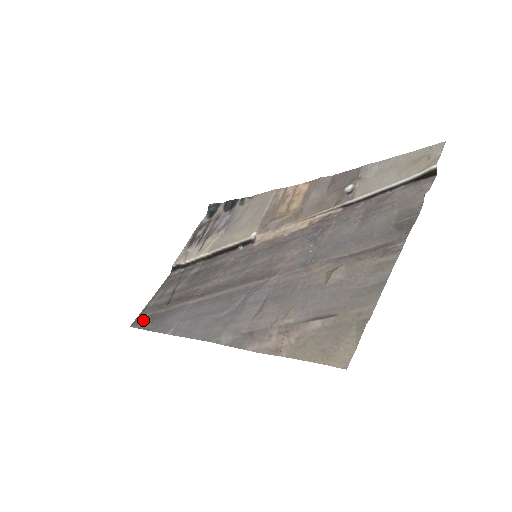
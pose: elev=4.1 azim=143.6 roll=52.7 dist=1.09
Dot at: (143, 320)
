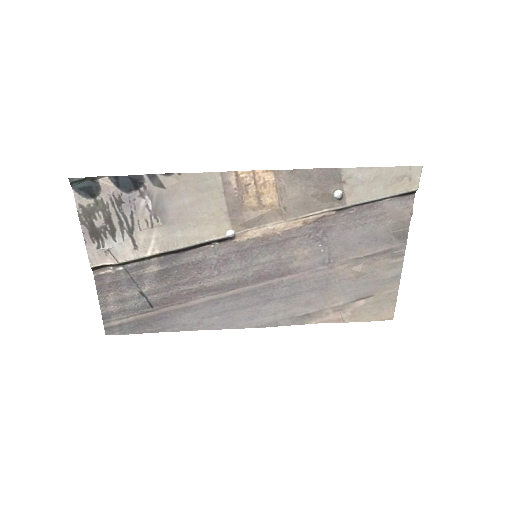
Dot at: (128, 327)
